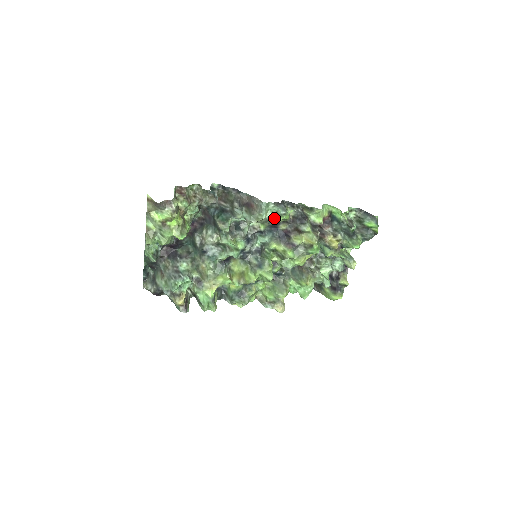
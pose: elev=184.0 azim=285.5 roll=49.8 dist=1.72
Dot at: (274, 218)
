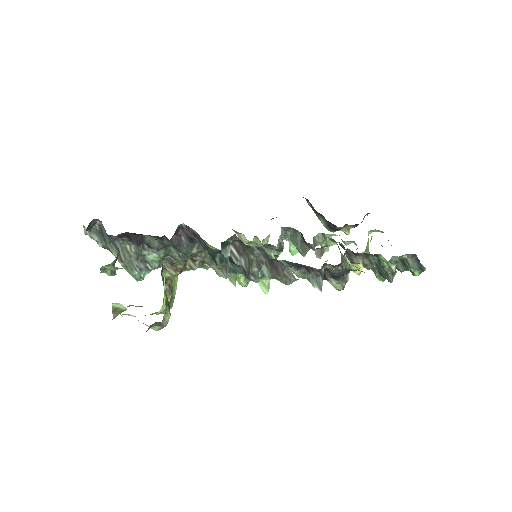
Dot at: (301, 274)
